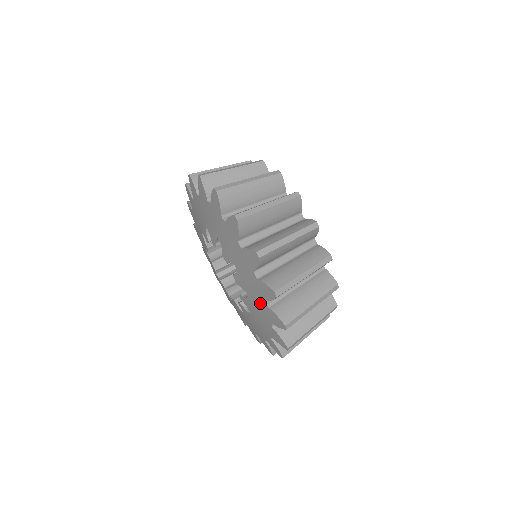
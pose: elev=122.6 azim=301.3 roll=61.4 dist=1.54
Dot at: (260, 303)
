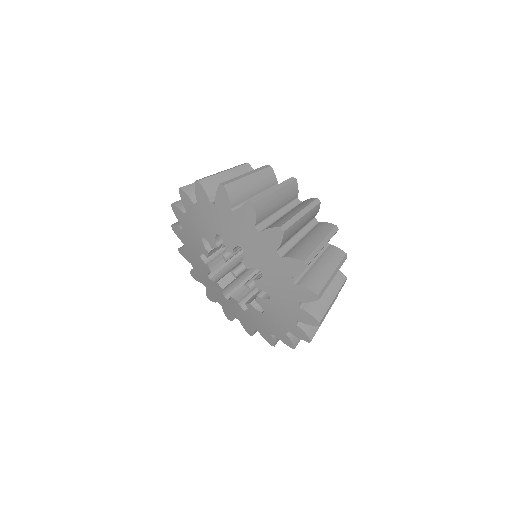
Dot at: (289, 304)
